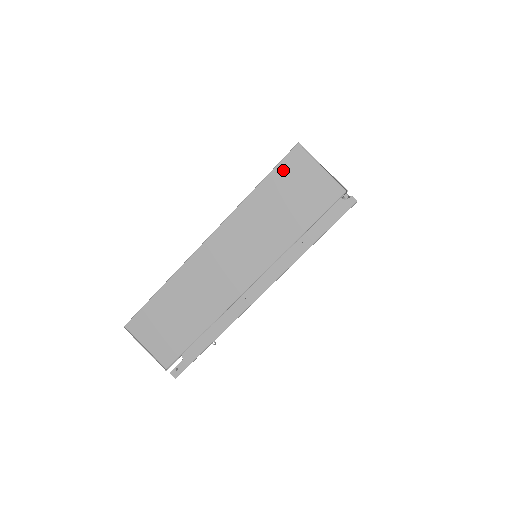
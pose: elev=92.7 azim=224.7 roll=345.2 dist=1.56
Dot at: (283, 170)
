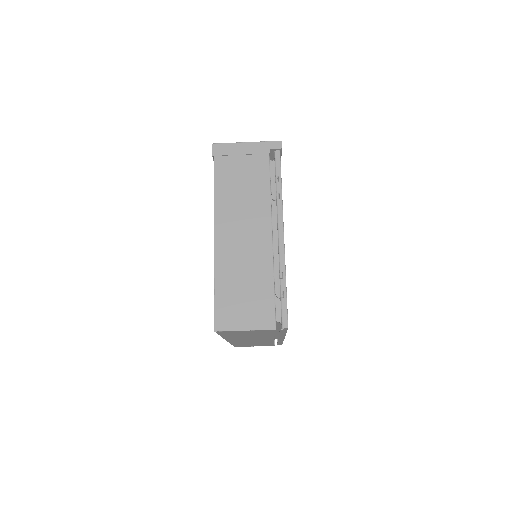
Dot at: occluded
